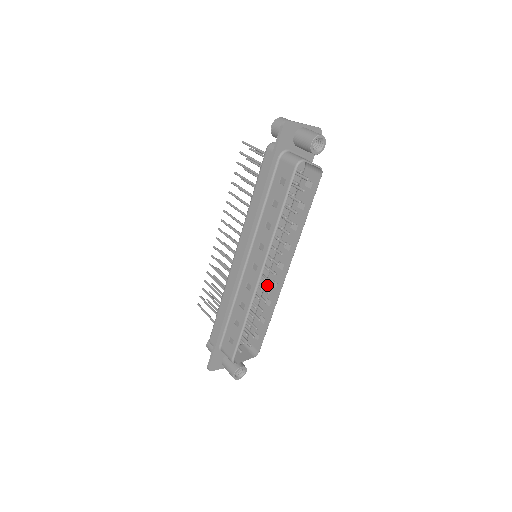
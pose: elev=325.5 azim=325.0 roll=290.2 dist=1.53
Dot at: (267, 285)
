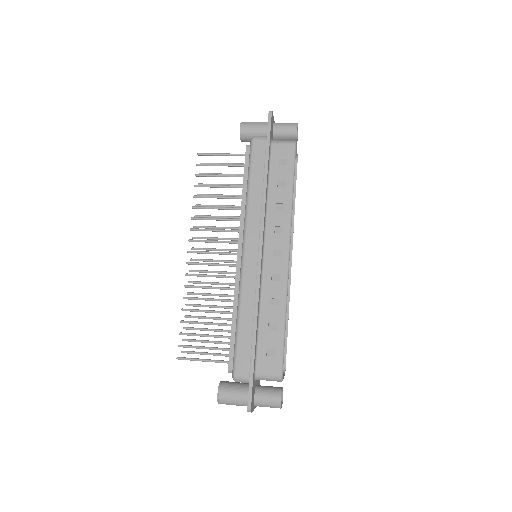
Dot at: occluded
